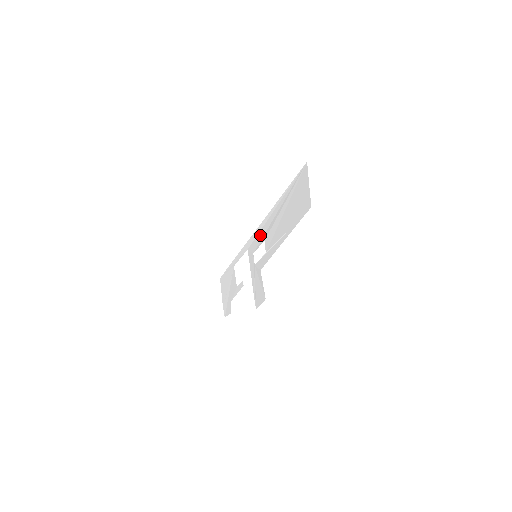
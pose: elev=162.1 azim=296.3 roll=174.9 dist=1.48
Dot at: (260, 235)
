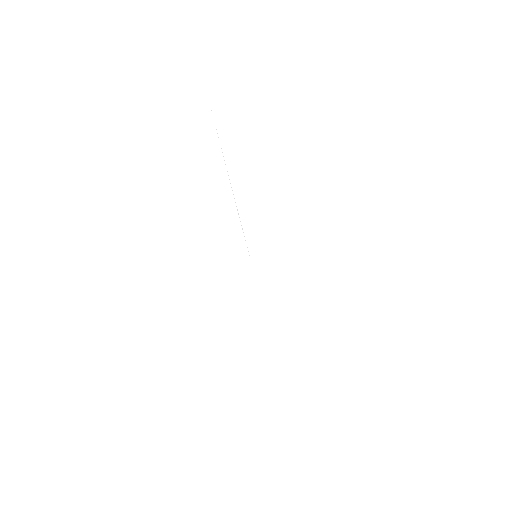
Dot at: occluded
